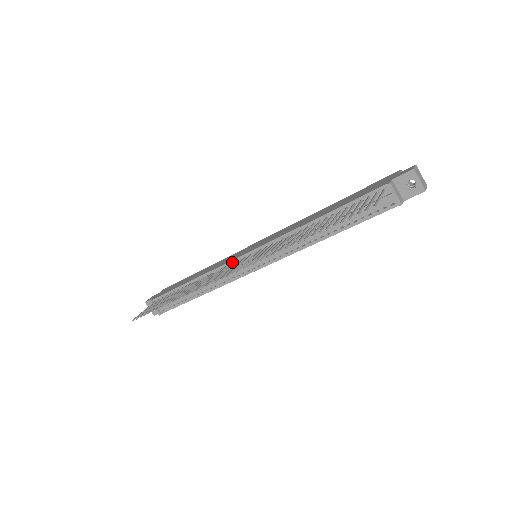
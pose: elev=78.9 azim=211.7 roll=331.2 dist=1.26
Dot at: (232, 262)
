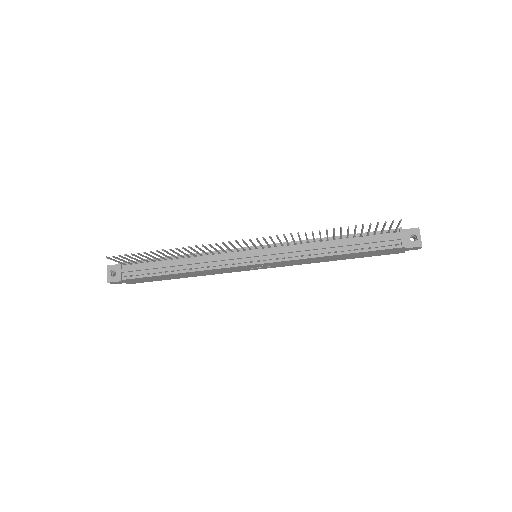
Dot at: (234, 250)
